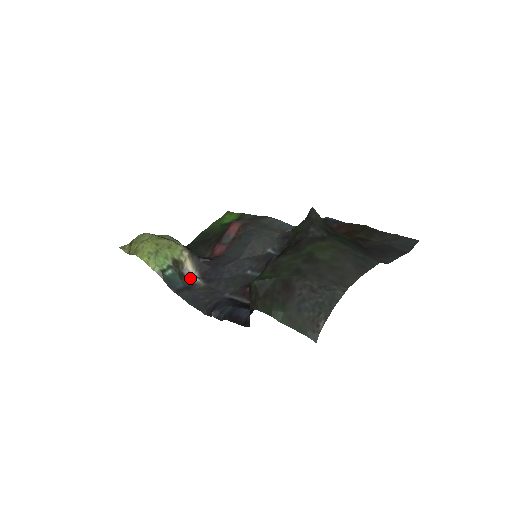
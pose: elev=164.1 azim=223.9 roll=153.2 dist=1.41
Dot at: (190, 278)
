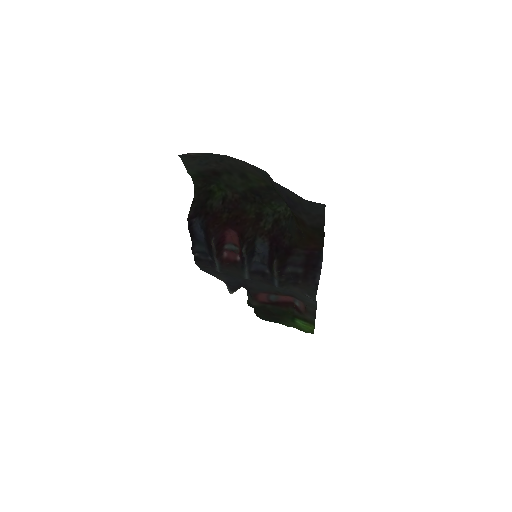
Dot at: occluded
